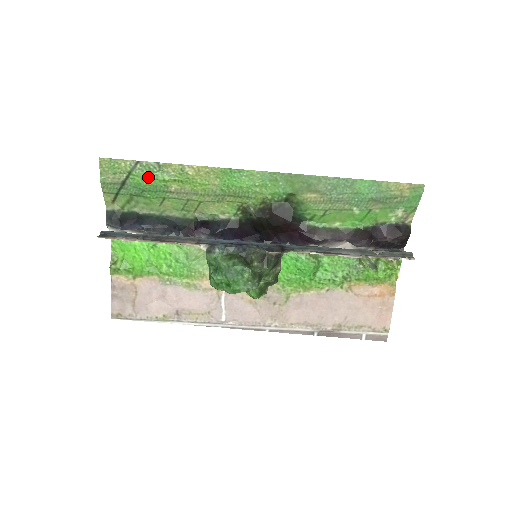
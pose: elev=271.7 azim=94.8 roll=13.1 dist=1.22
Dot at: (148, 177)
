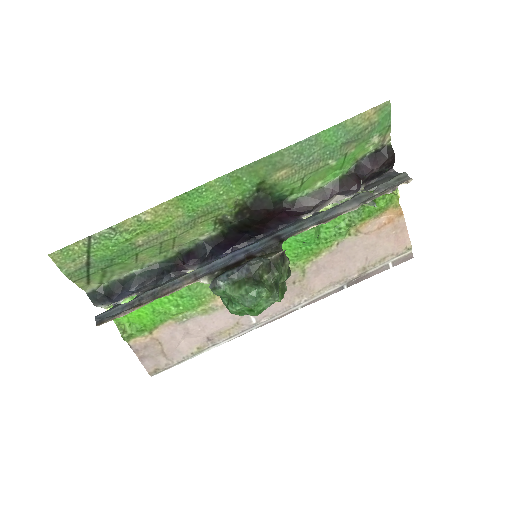
Dot at: (109, 246)
